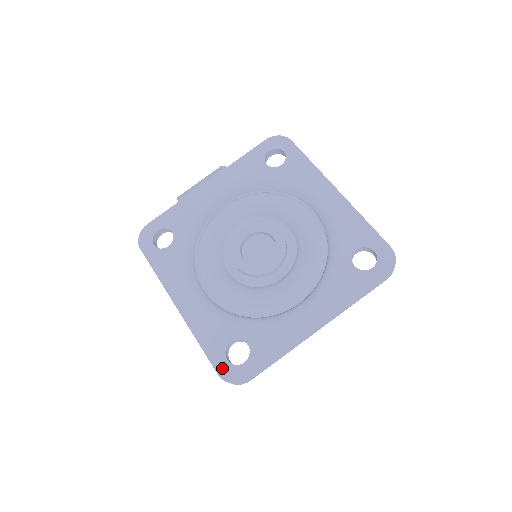
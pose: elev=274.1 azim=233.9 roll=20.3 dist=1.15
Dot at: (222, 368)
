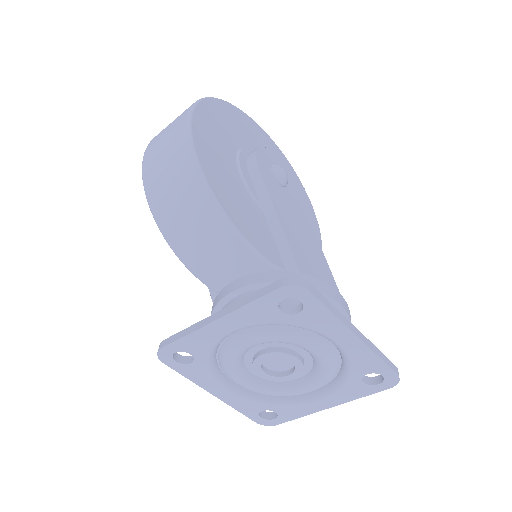
Dot at: (258, 421)
